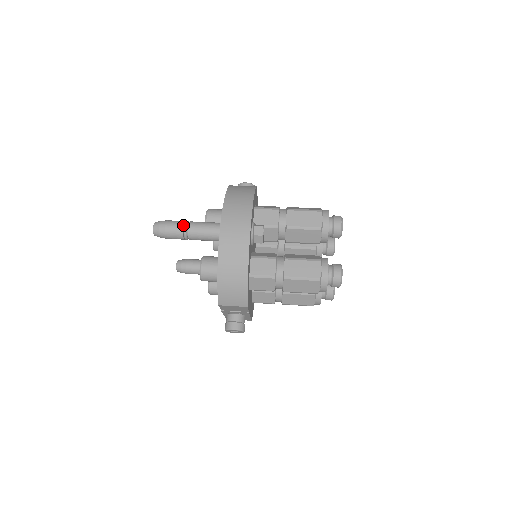
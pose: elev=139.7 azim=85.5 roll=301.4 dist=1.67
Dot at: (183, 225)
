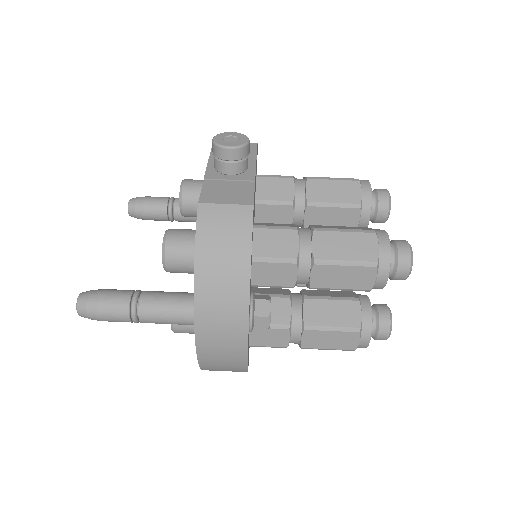
Dot at: (129, 315)
